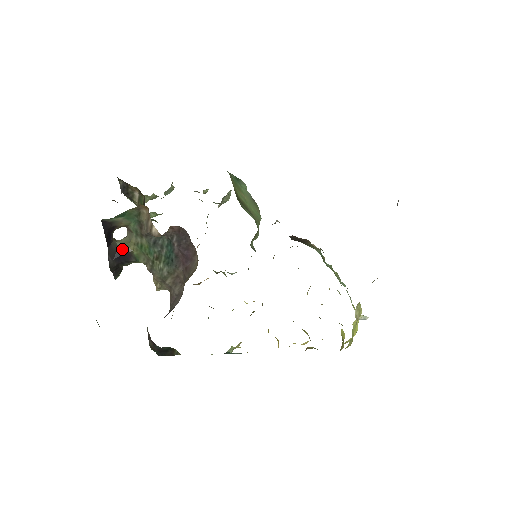
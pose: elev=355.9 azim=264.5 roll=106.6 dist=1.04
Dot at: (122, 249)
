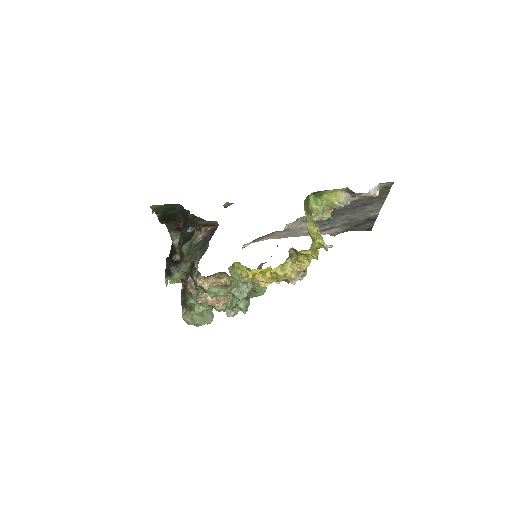
Dot at: (176, 261)
